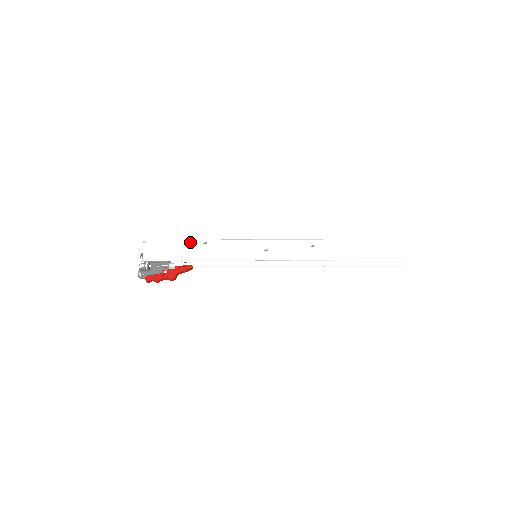
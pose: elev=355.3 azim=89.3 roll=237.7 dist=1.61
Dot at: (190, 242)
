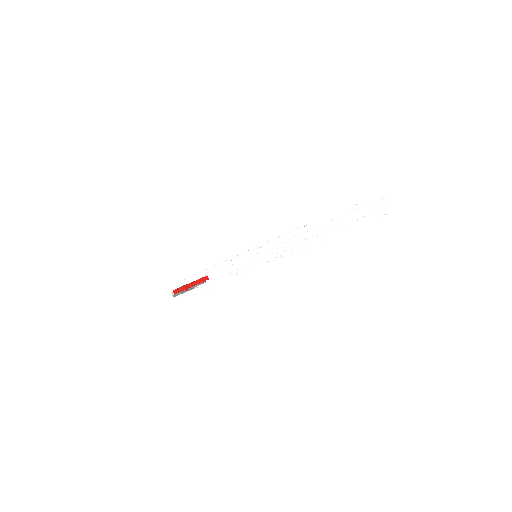
Dot at: occluded
